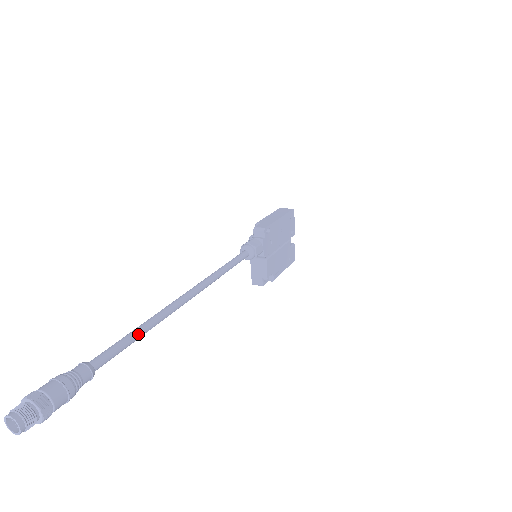
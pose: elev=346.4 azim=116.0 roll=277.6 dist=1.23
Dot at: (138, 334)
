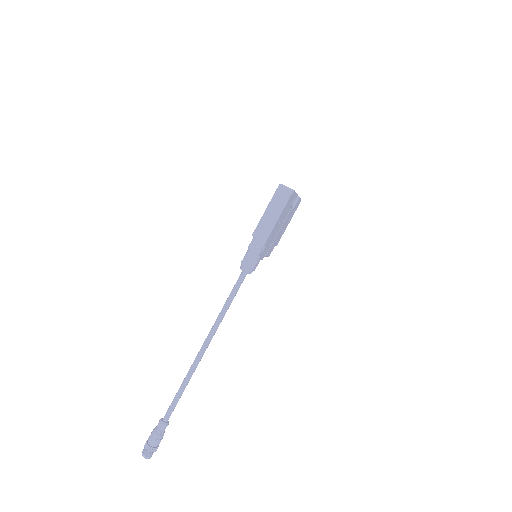
Dot at: (182, 393)
